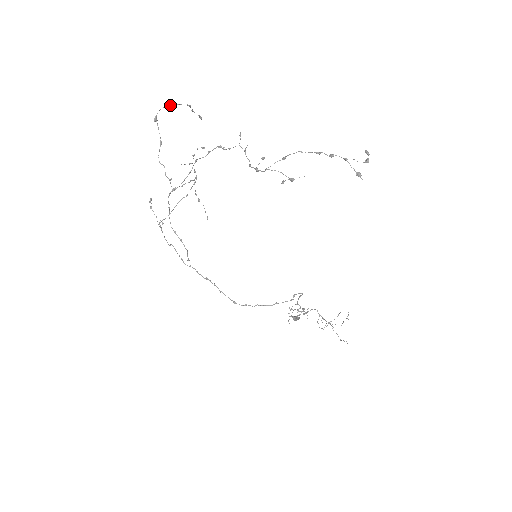
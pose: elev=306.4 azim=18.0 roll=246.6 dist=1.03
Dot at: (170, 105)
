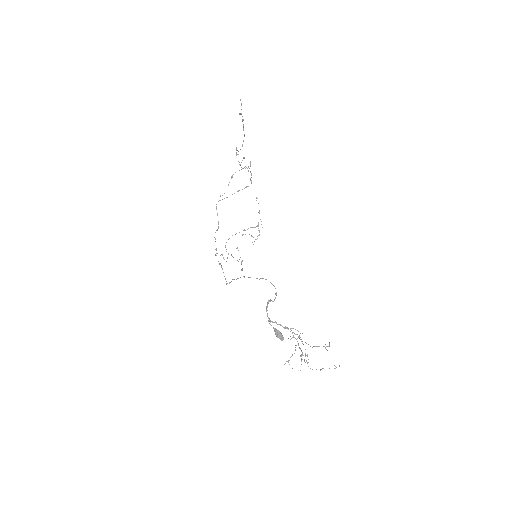
Dot at: occluded
